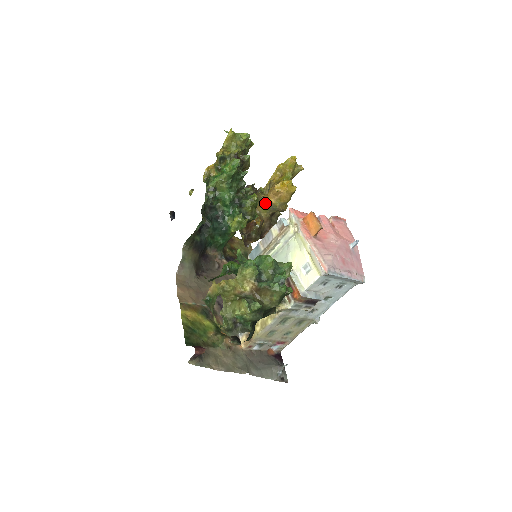
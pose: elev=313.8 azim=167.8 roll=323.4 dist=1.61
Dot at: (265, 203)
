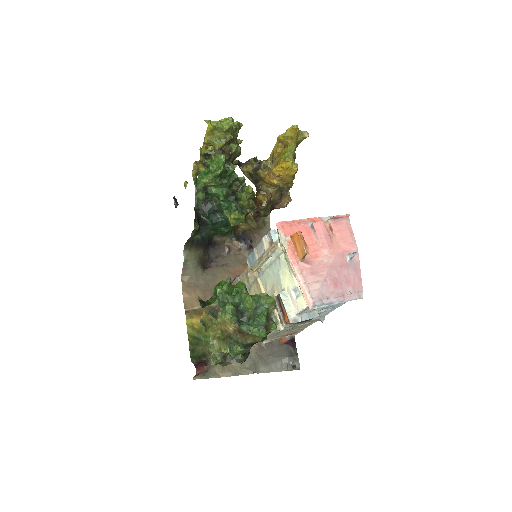
Dot at: (268, 182)
